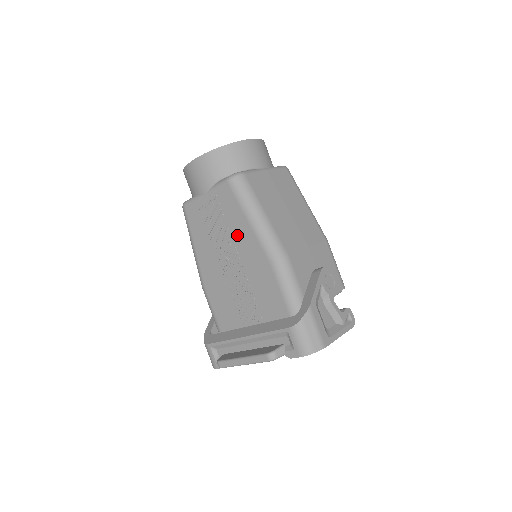
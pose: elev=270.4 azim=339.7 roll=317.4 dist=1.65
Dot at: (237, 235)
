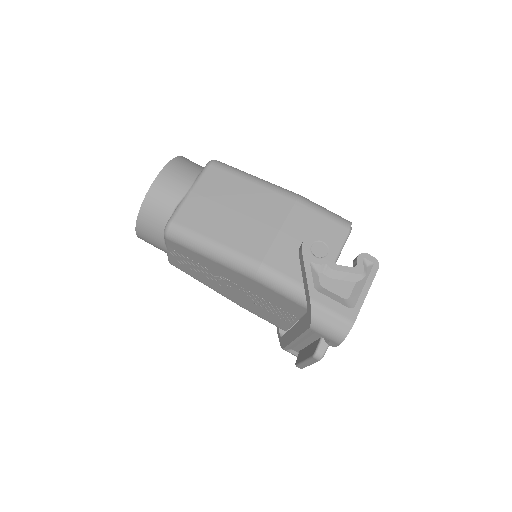
Dot at: (215, 270)
